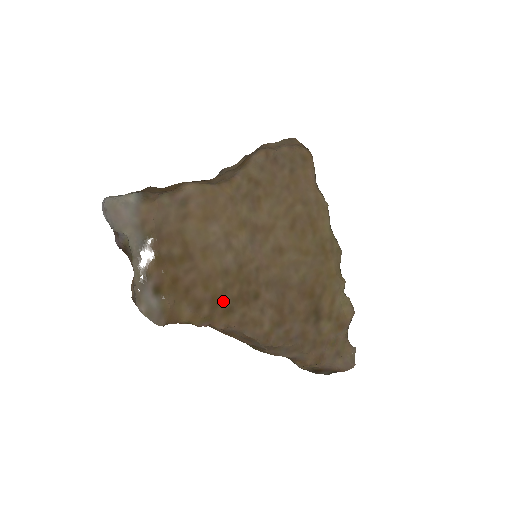
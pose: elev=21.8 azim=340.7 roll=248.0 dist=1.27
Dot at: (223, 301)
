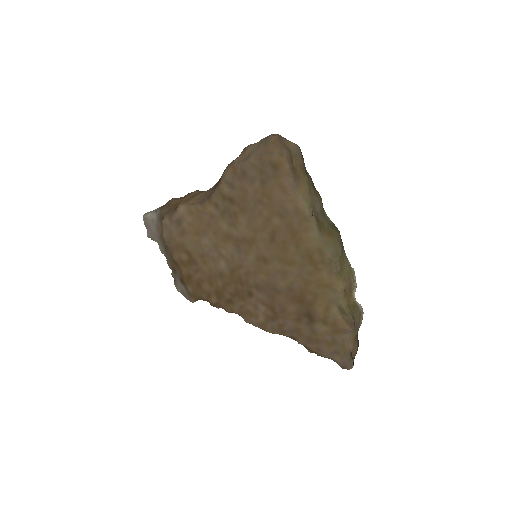
Dot at: (224, 294)
